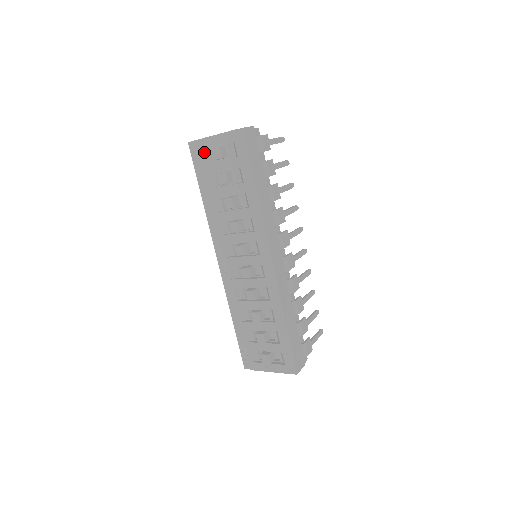
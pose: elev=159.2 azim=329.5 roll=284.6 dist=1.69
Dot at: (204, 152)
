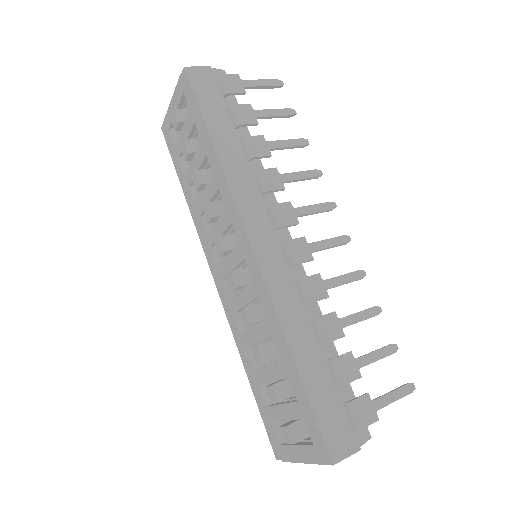
Dot at: (174, 130)
